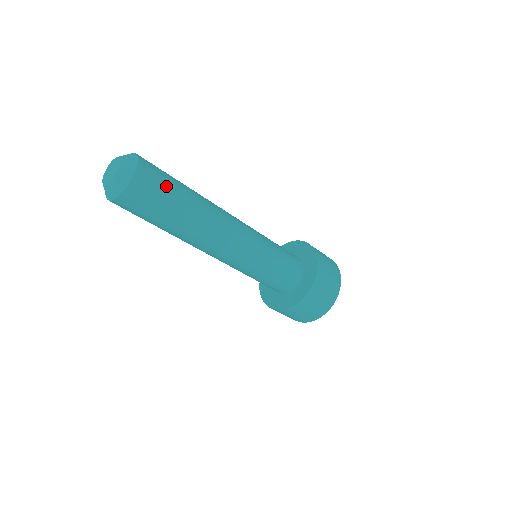
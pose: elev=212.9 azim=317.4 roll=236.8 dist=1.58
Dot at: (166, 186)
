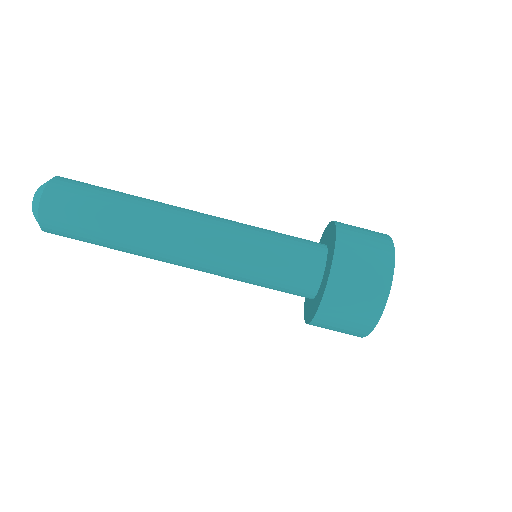
Dot at: occluded
